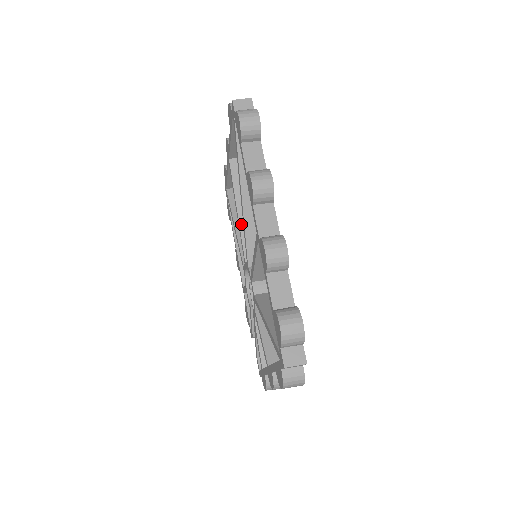
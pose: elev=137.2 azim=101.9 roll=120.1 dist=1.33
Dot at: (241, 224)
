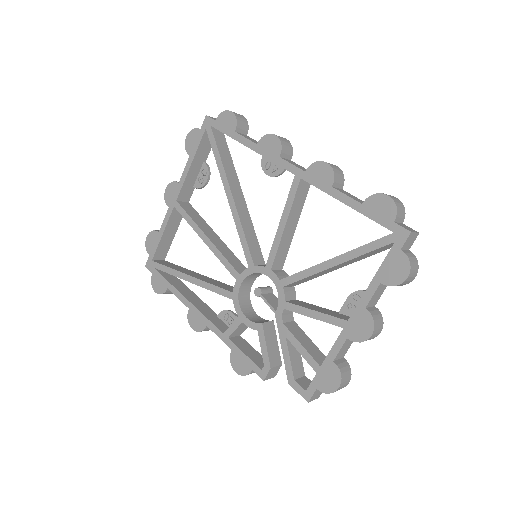
Dot at: (216, 246)
